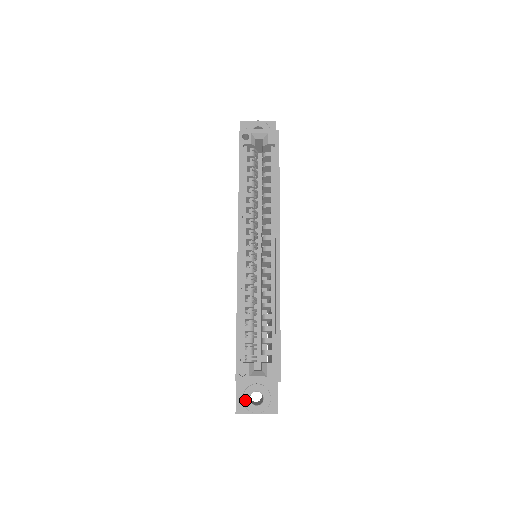
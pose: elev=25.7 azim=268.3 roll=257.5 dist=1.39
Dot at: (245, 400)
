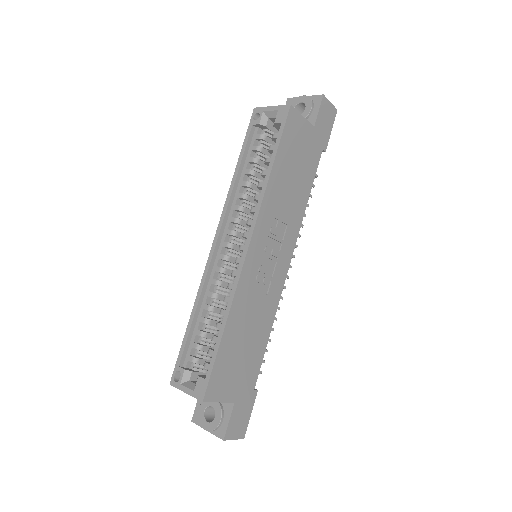
Dot at: (200, 411)
